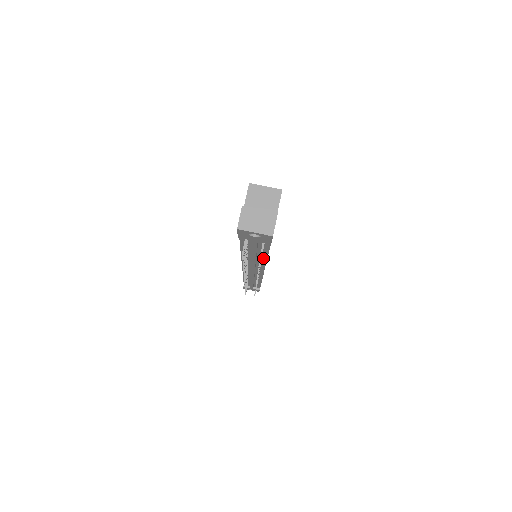
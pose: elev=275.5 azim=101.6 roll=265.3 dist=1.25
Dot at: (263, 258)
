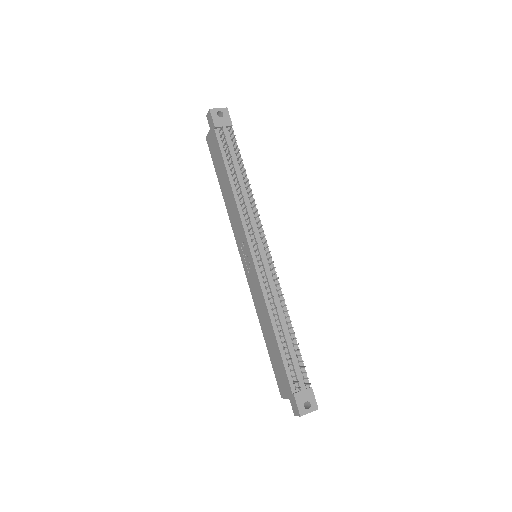
Dot at: (247, 188)
